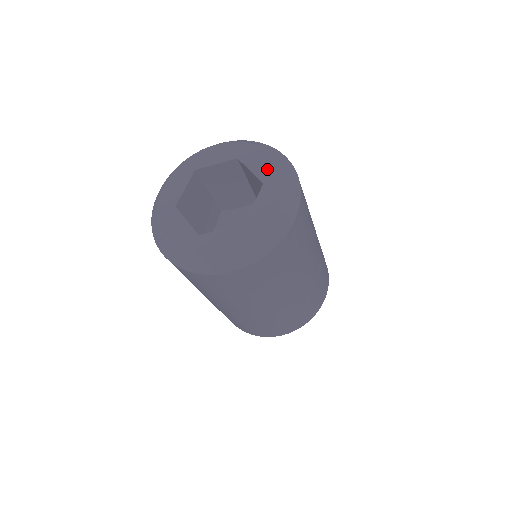
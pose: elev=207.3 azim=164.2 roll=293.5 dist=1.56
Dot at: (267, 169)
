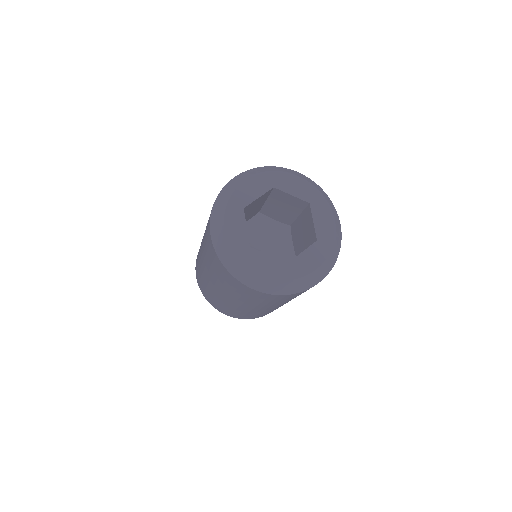
Dot at: (326, 230)
